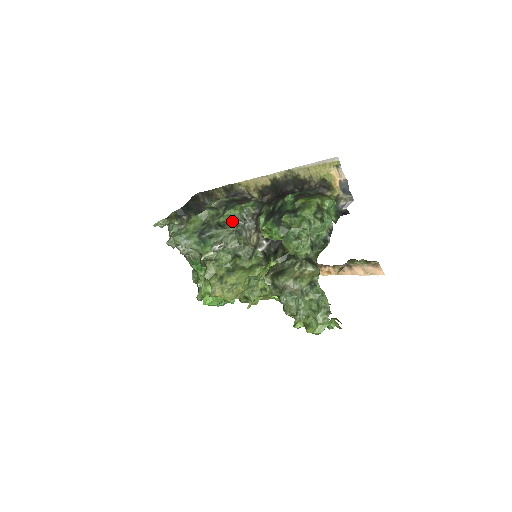
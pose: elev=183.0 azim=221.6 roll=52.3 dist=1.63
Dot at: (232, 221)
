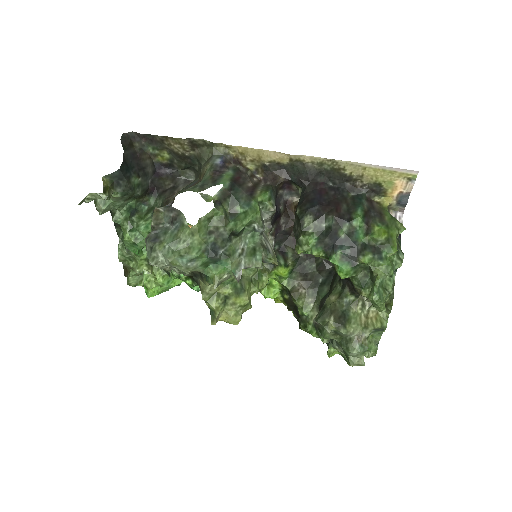
Dot at: (249, 226)
